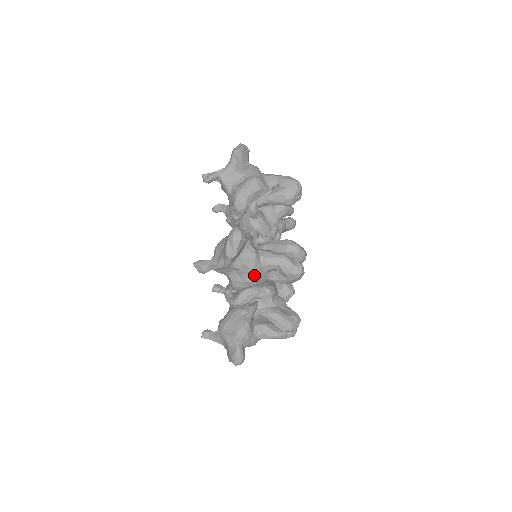
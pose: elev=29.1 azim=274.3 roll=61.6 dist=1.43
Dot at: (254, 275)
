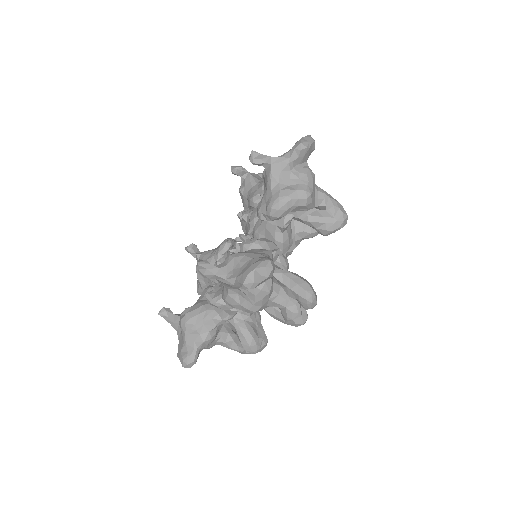
Dot at: (256, 306)
